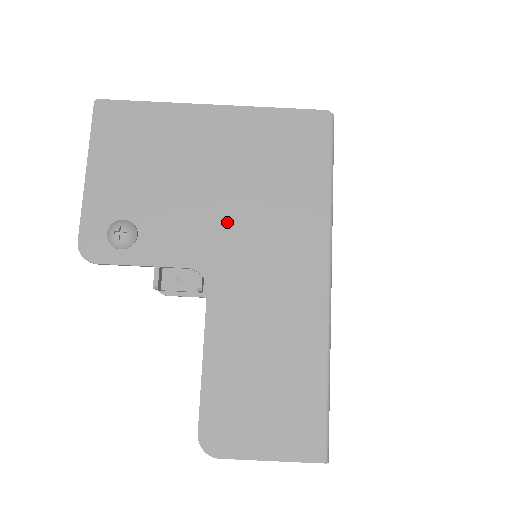
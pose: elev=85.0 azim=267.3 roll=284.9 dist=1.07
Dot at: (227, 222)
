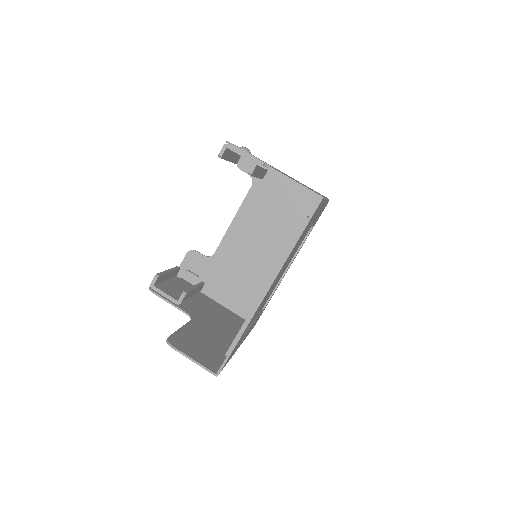
Dot at: occluded
